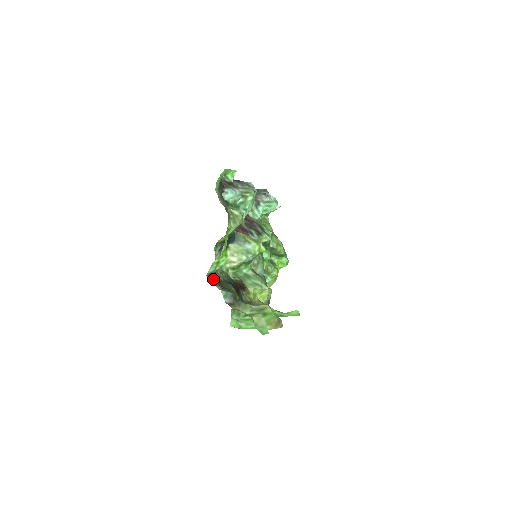
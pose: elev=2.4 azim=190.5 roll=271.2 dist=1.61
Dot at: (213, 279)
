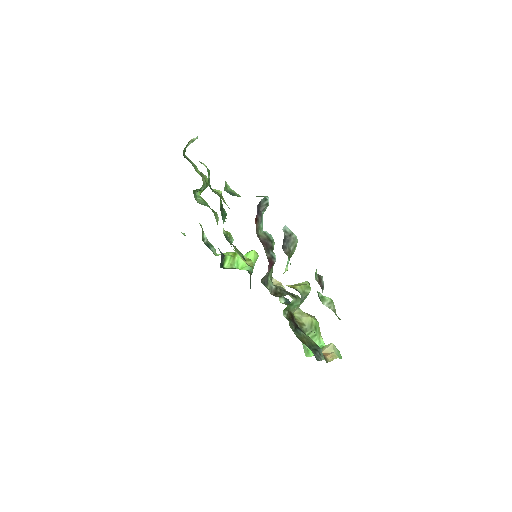
Dot at: occluded
